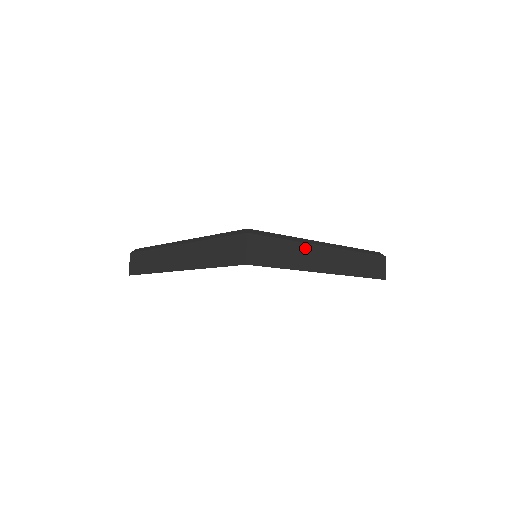
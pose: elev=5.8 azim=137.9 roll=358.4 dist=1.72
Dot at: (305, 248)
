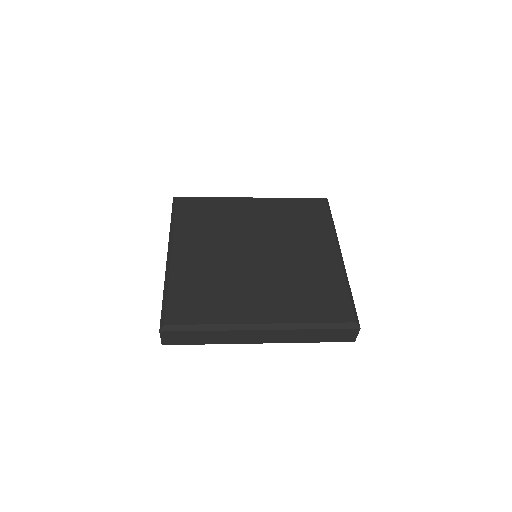
Dot at: occluded
